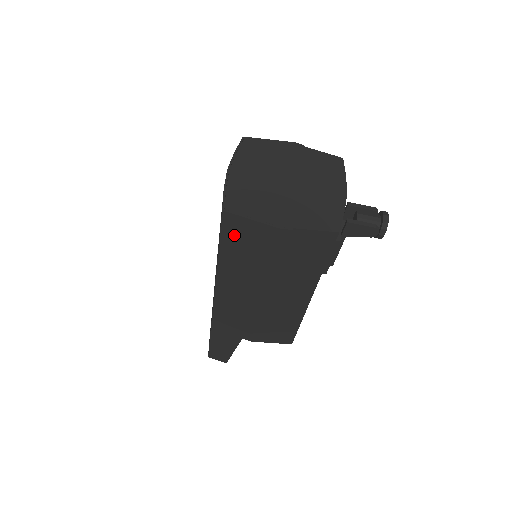
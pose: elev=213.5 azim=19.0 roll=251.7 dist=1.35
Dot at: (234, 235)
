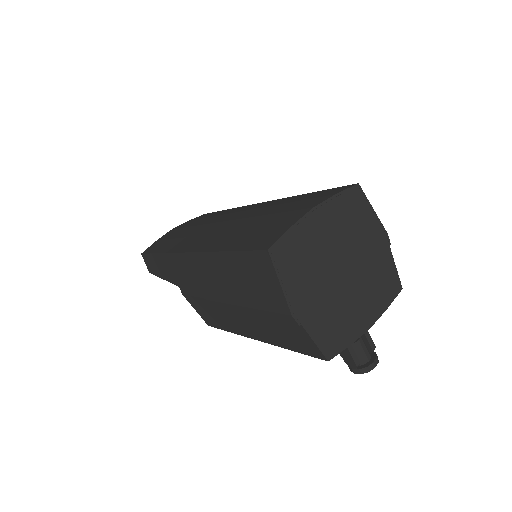
Dot at: (255, 266)
